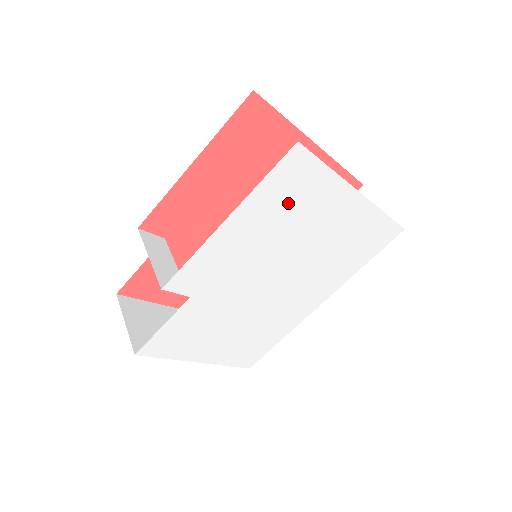
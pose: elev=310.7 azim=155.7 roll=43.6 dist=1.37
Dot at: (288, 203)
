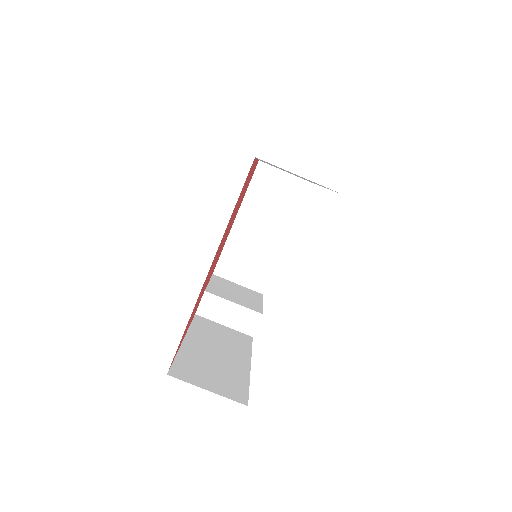
Dot at: occluded
